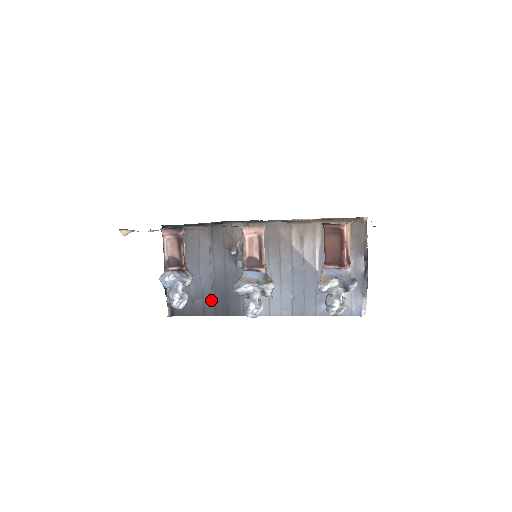
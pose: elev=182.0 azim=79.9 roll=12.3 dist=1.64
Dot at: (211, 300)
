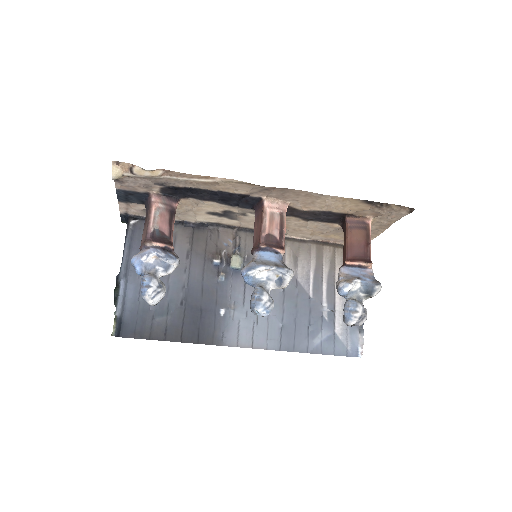
Dot at: (178, 319)
